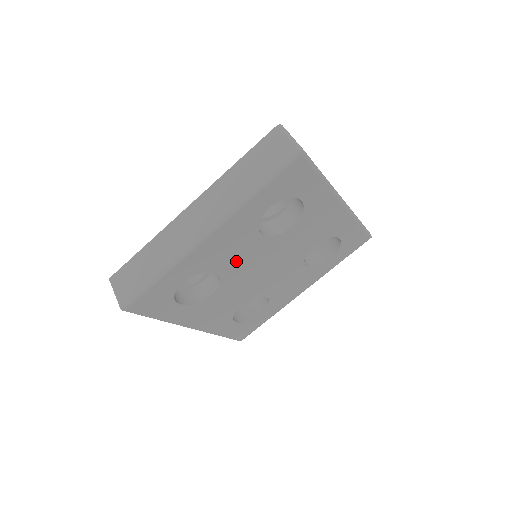
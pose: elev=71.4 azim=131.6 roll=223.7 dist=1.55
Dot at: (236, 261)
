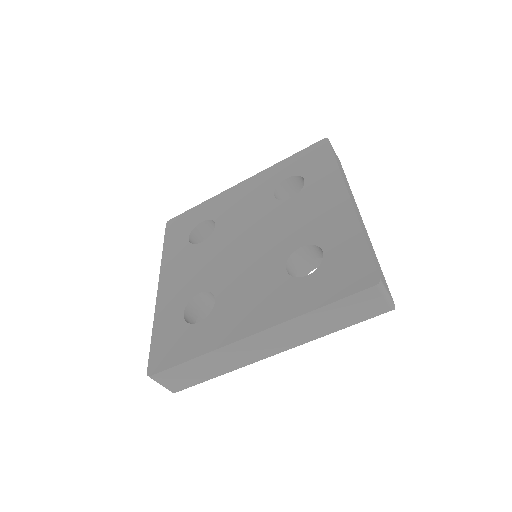
Dot at: occluded
